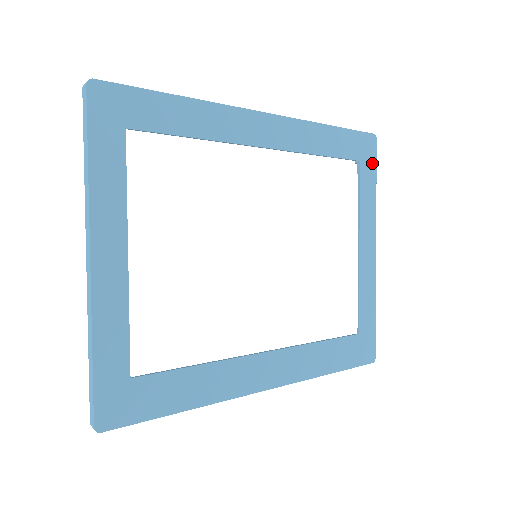
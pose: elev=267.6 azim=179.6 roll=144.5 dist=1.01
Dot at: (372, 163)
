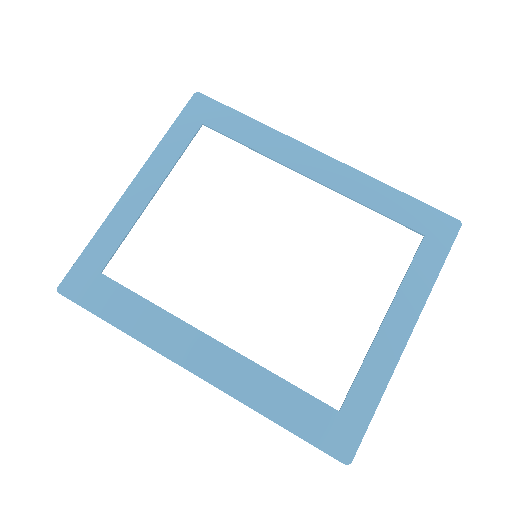
Dot at: (444, 246)
